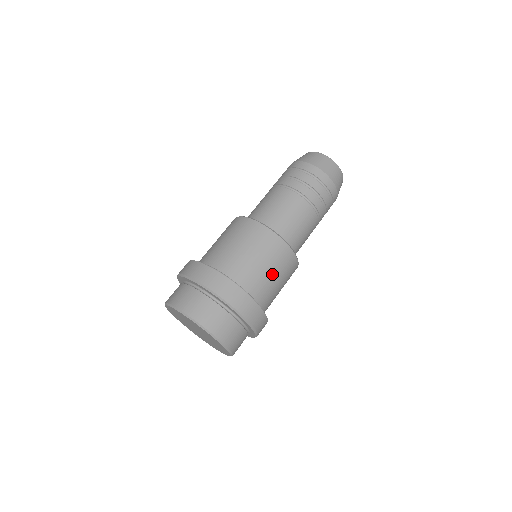
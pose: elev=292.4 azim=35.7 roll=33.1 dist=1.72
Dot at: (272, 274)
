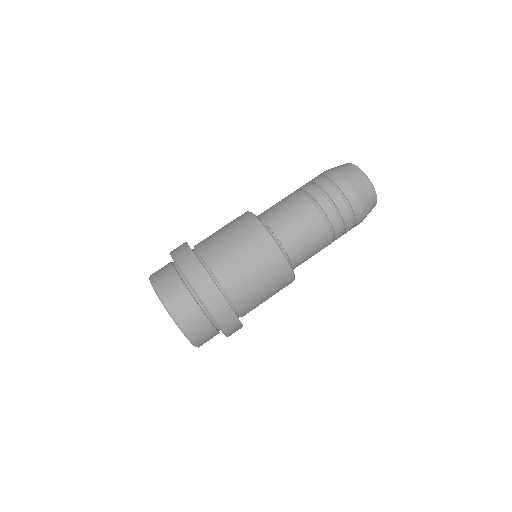
Dot at: (255, 275)
